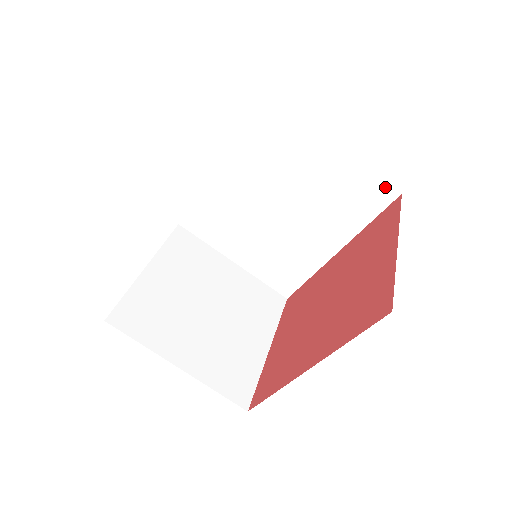
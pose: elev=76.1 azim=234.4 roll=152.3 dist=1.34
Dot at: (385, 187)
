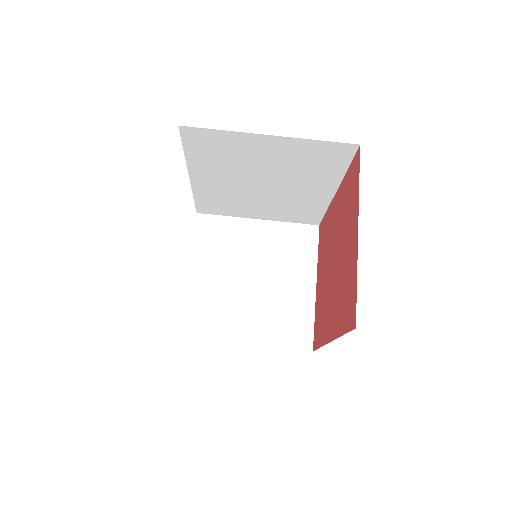
Dot at: (340, 145)
